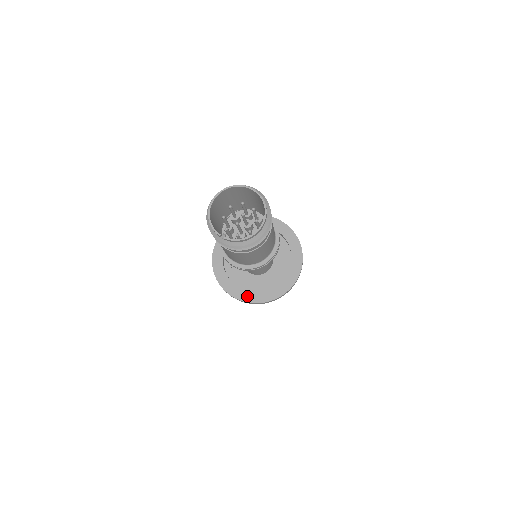
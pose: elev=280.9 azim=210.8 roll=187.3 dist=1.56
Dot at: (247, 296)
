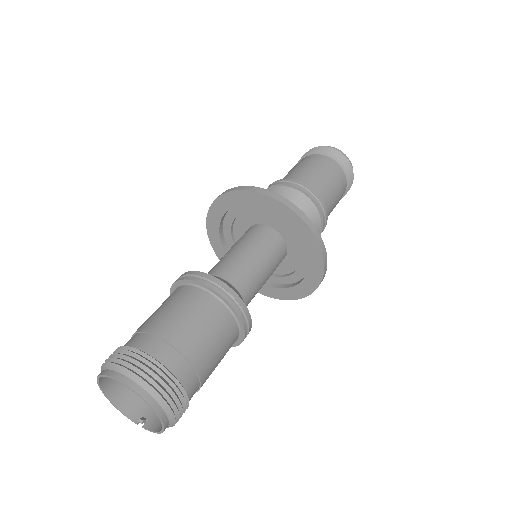
Dot at: (278, 294)
